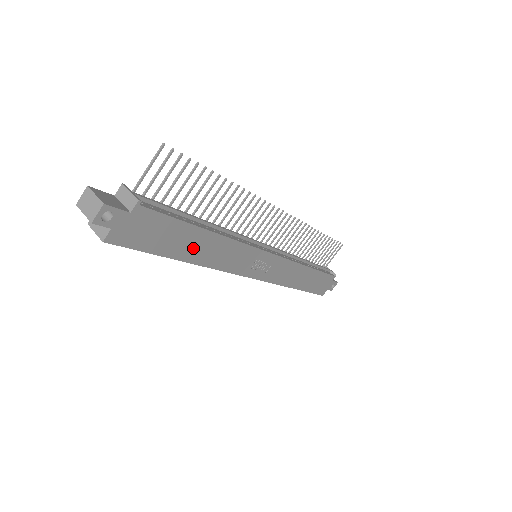
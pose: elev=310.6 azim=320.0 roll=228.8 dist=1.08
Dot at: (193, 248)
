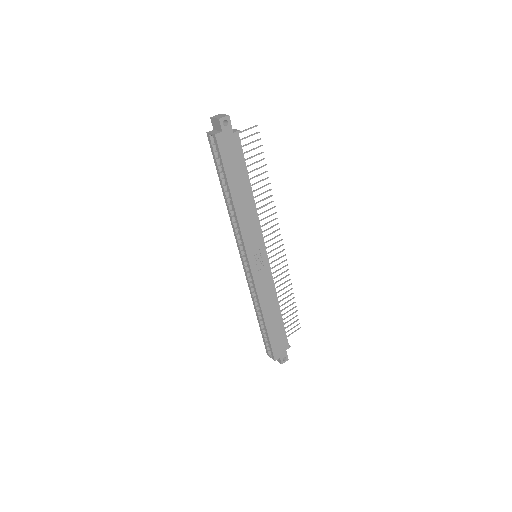
Dot at: (240, 192)
